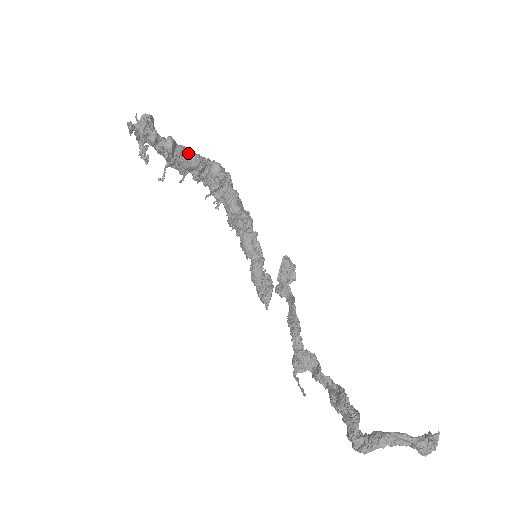
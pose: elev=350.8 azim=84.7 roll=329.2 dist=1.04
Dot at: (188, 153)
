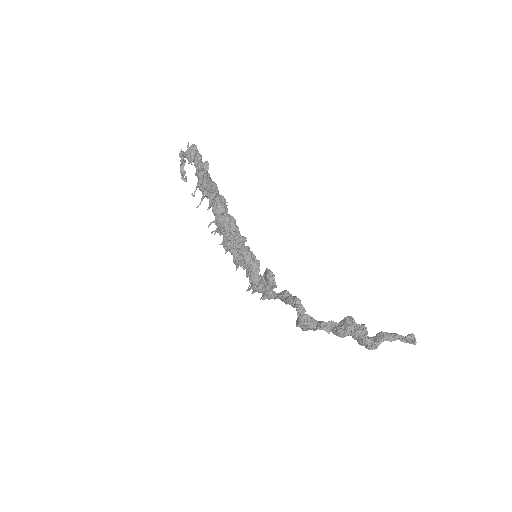
Dot at: (211, 179)
